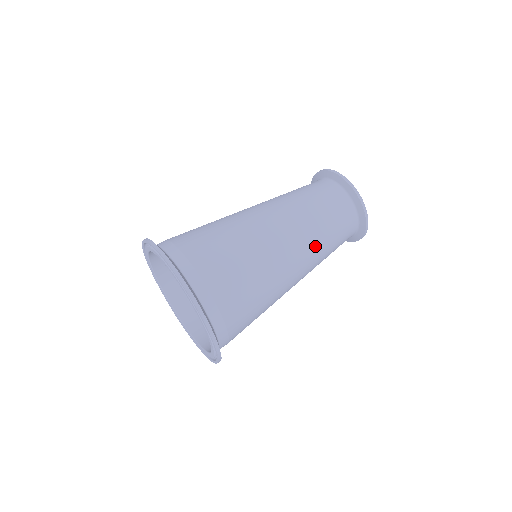
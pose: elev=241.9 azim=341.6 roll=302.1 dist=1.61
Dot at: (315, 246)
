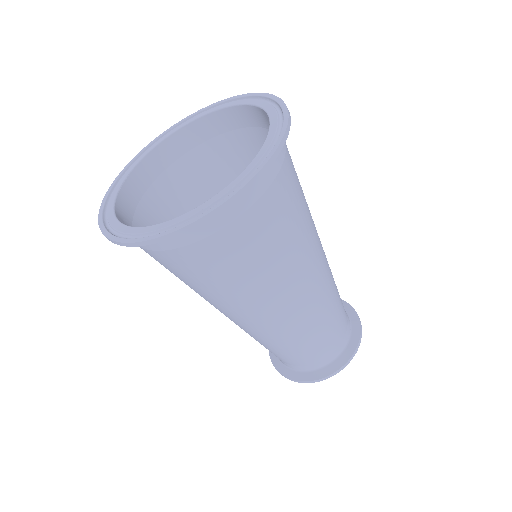
Dot at: (320, 310)
